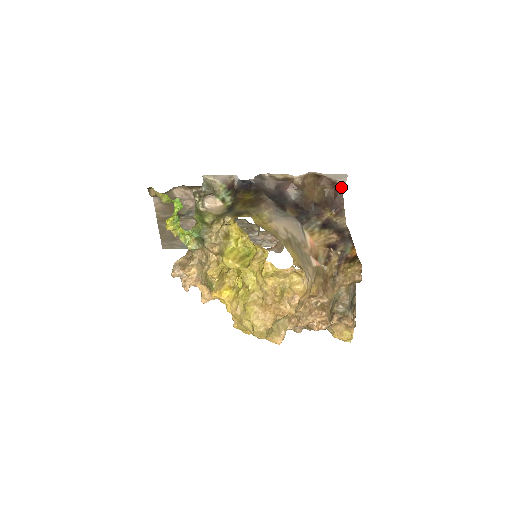
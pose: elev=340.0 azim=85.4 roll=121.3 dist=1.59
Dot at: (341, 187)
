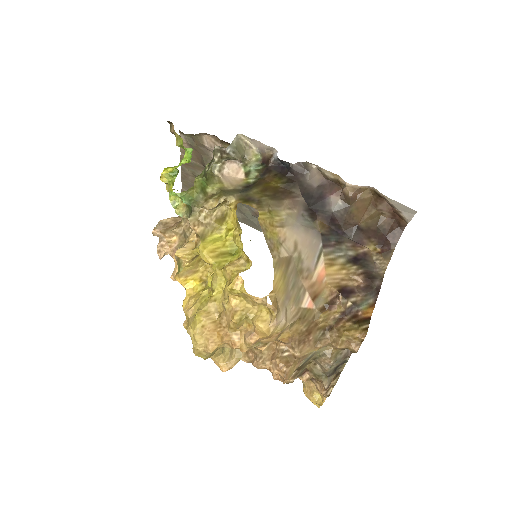
Dot at: (404, 222)
